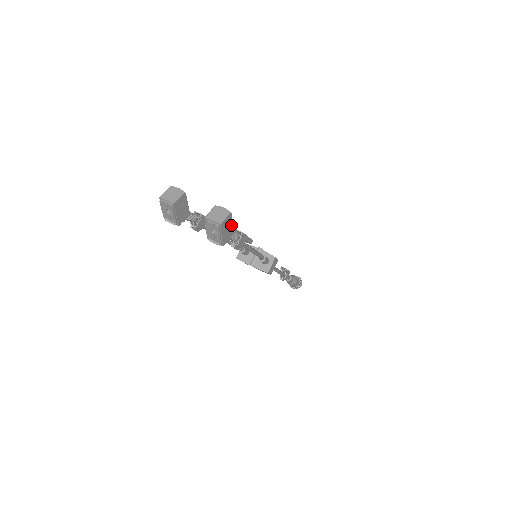
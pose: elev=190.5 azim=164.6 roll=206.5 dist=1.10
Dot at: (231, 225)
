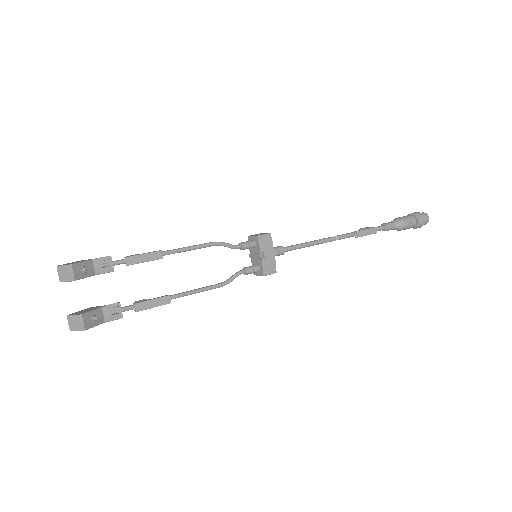
Dot at: occluded
